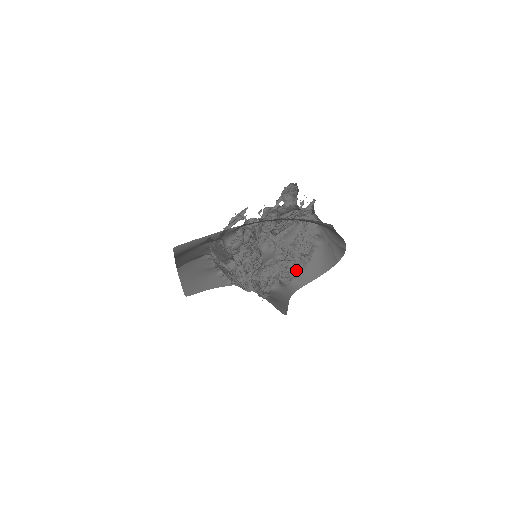
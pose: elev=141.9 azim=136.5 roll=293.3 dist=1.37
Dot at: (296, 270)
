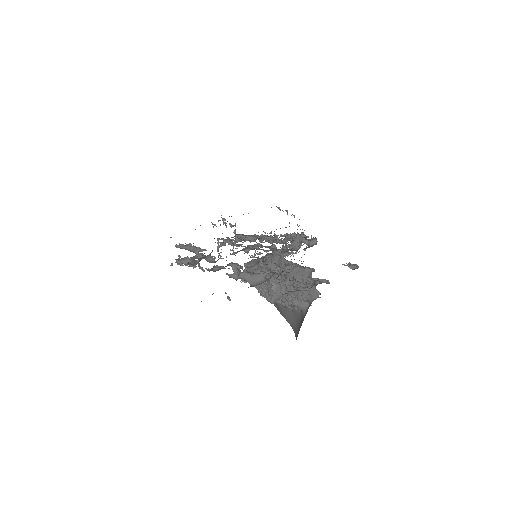
Dot at: (271, 303)
